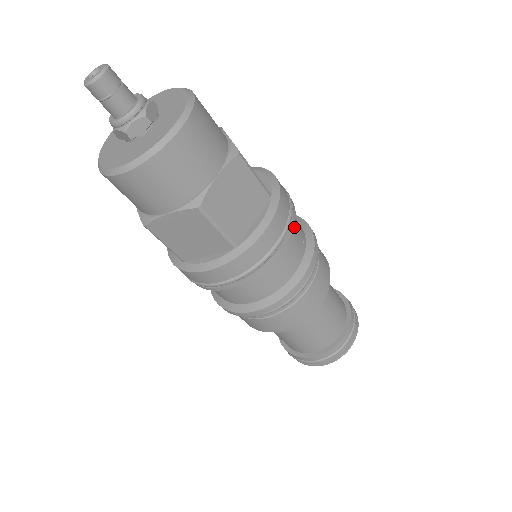
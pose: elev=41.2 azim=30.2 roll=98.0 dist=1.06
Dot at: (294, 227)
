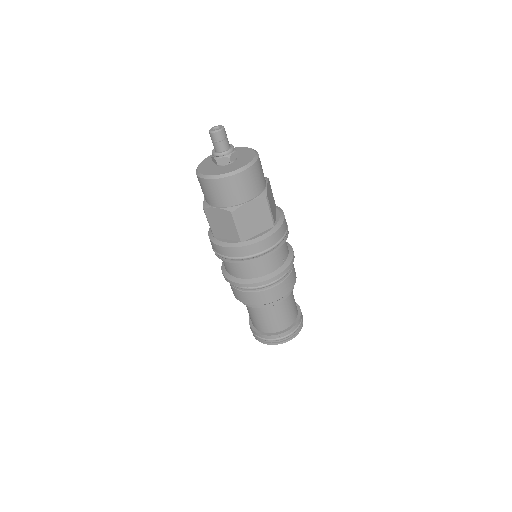
Dot at: (281, 249)
